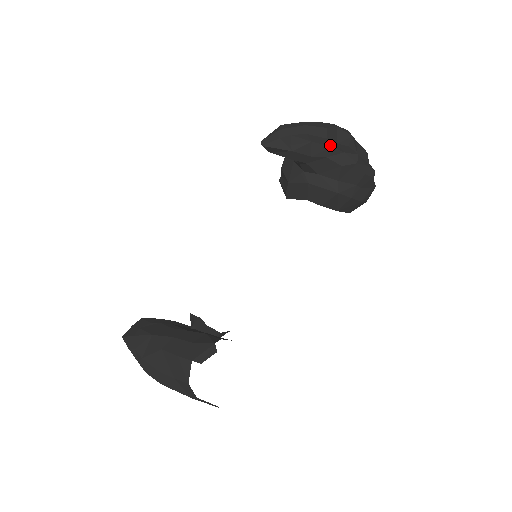
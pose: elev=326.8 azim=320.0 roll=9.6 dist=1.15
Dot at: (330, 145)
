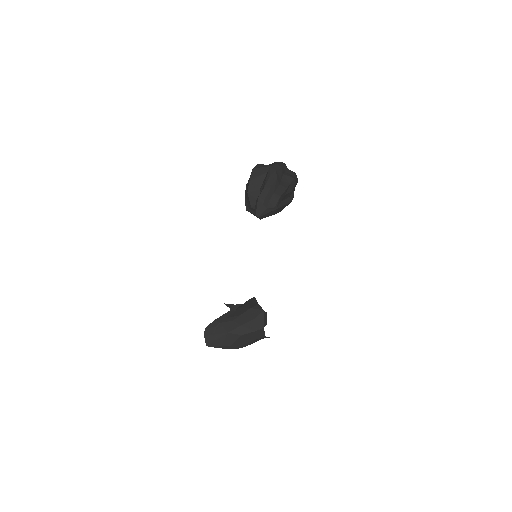
Dot at: (285, 188)
